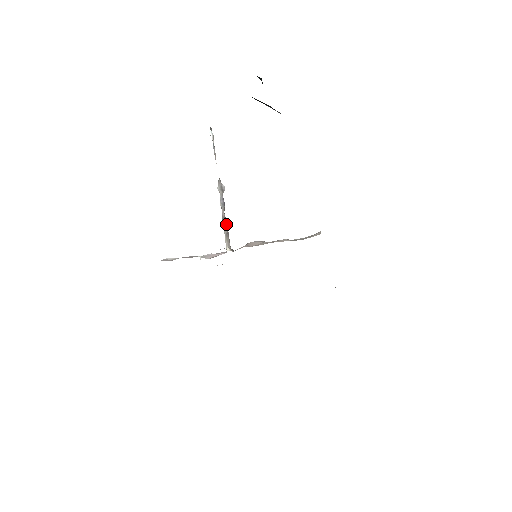
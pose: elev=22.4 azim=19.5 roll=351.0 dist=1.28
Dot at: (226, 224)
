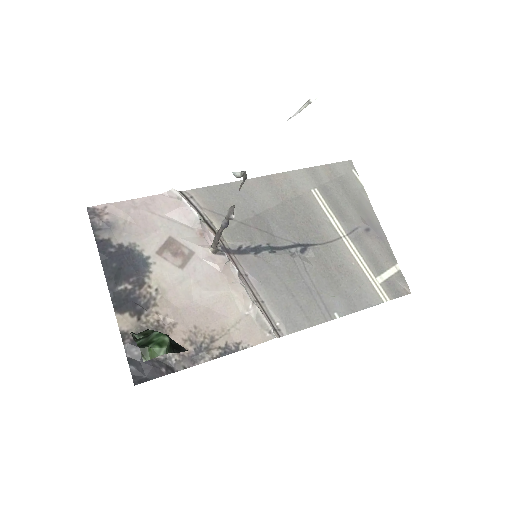
Dot at: (218, 238)
